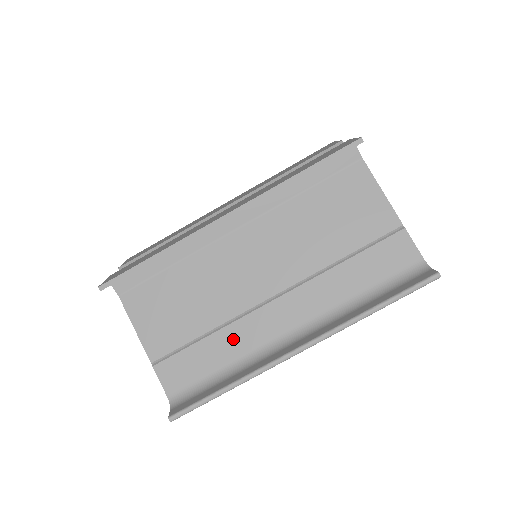
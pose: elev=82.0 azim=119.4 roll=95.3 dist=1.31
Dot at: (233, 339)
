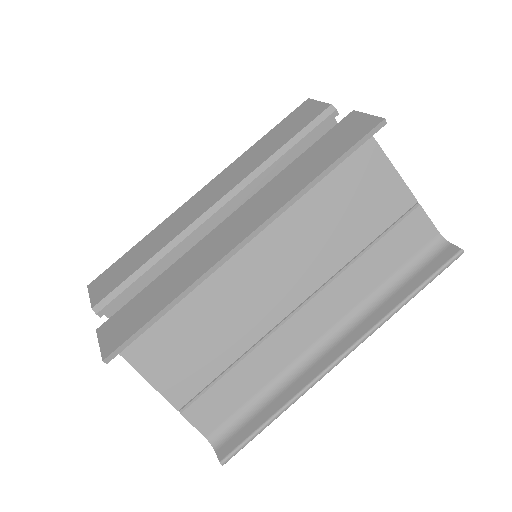
Dot at: (264, 361)
